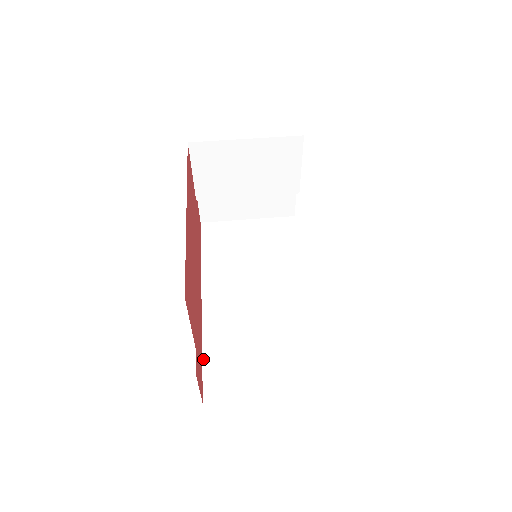
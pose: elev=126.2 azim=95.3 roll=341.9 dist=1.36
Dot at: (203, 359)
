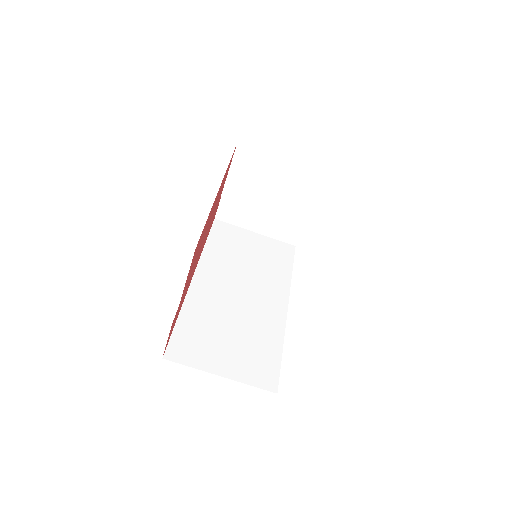
Dot at: (176, 324)
